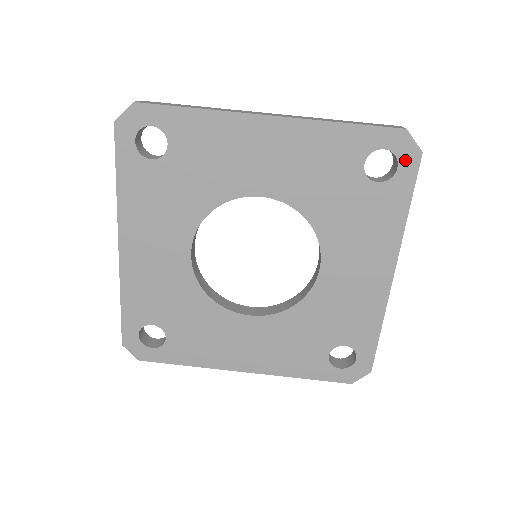
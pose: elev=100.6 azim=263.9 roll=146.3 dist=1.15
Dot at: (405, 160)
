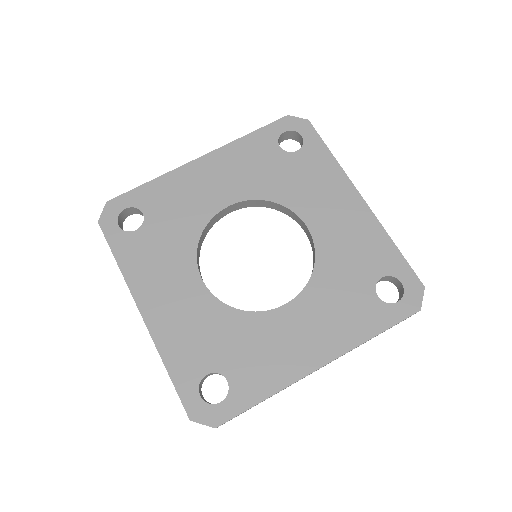
Dot at: (302, 130)
